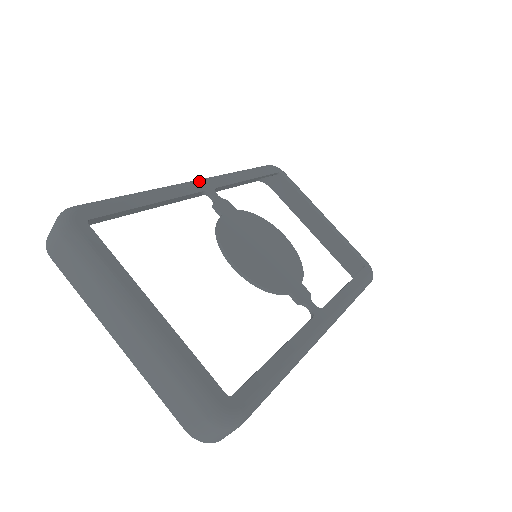
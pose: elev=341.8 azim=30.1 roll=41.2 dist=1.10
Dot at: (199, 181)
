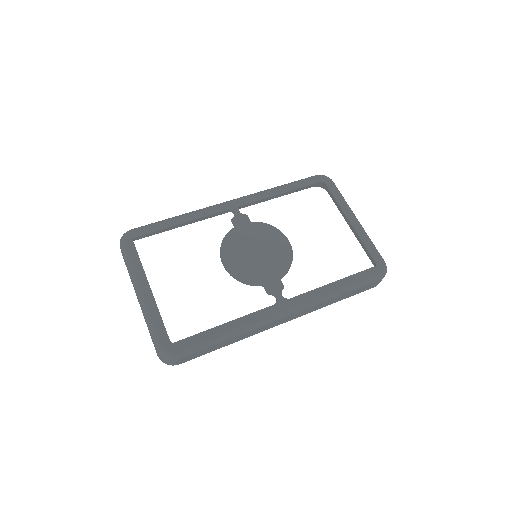
Dot at: (229, 202)
